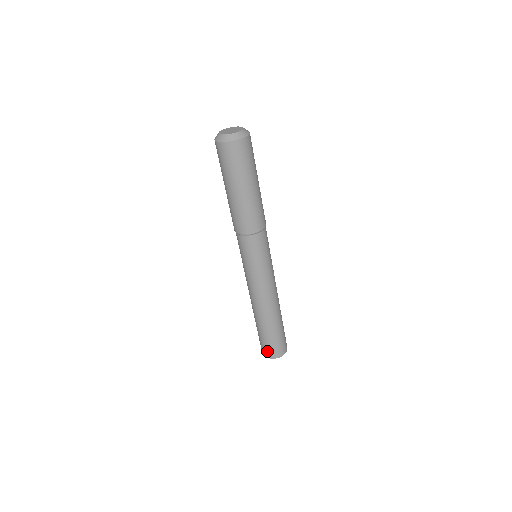
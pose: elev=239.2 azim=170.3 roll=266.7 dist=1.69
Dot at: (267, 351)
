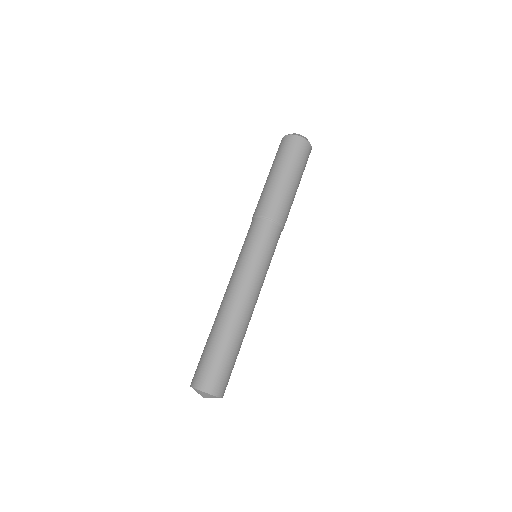
Dot at: (200, 375)
